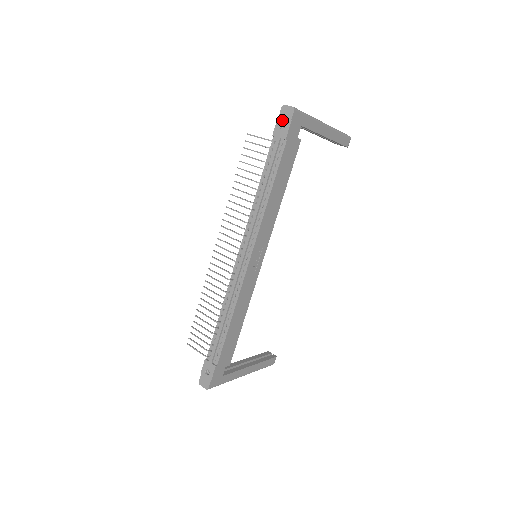
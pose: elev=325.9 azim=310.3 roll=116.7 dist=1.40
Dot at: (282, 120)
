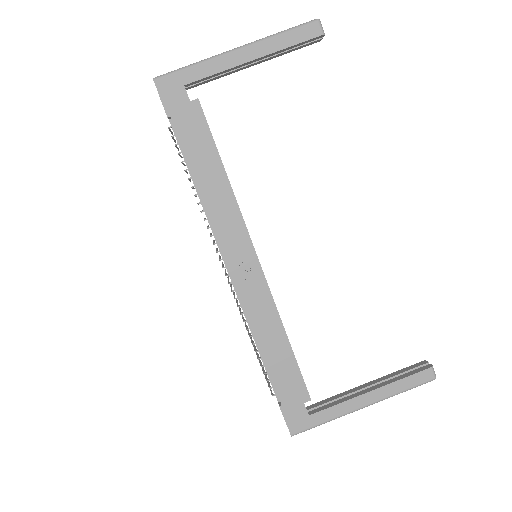
Dot at: occluded
